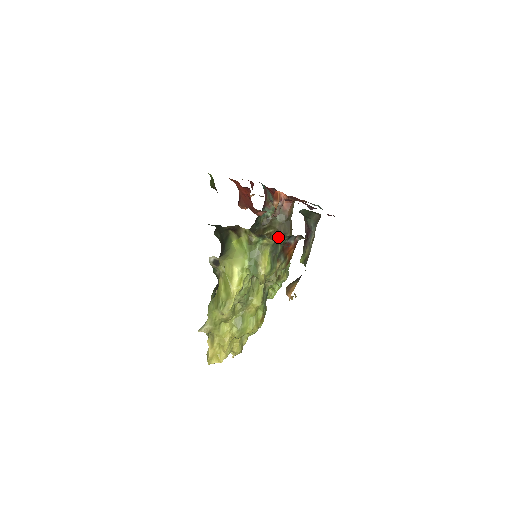
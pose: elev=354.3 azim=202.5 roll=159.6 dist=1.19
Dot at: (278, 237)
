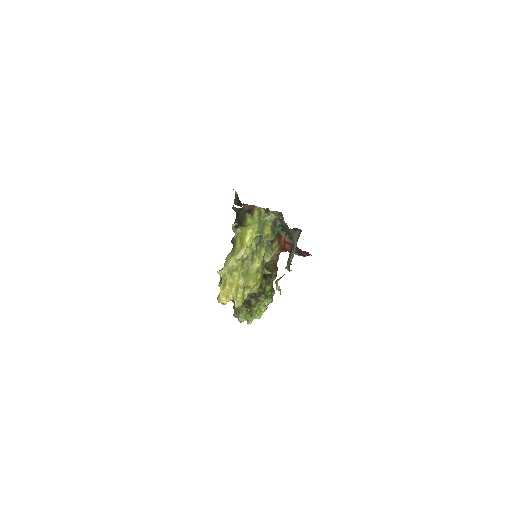
Dot at: (276, 221)
